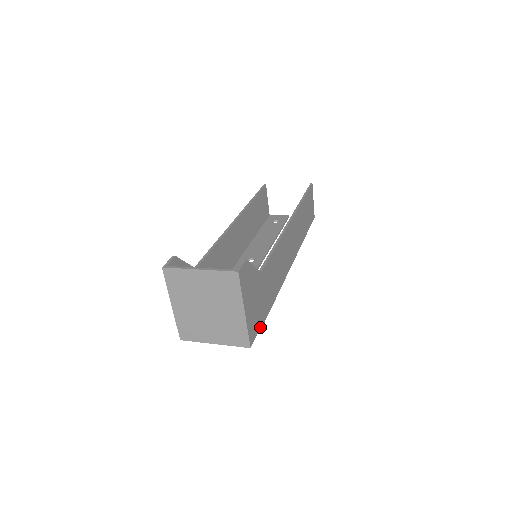
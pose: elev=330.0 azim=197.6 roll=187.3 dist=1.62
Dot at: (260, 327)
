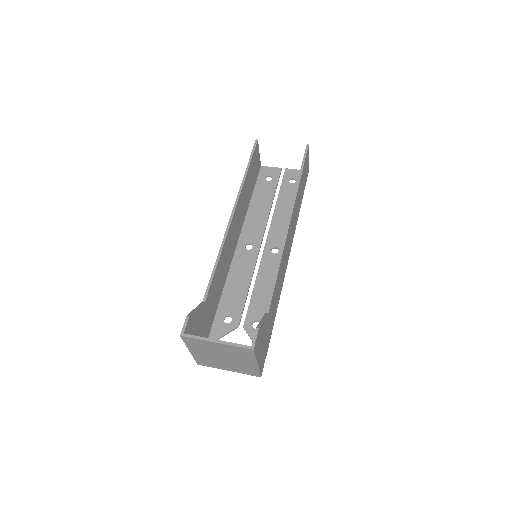
Dot at: (267, 350)
